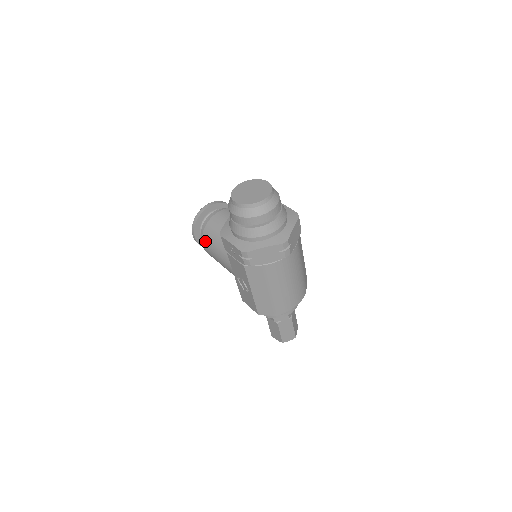
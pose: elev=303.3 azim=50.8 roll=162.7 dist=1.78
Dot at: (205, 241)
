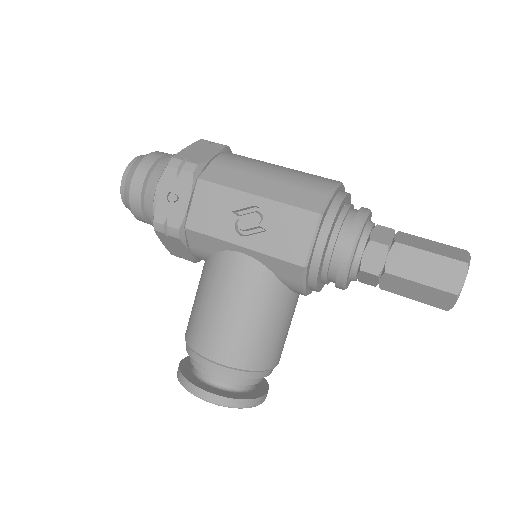
Dot at: (199, 342)
